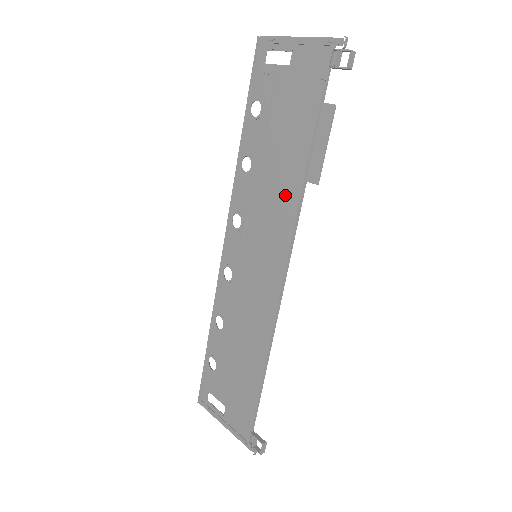
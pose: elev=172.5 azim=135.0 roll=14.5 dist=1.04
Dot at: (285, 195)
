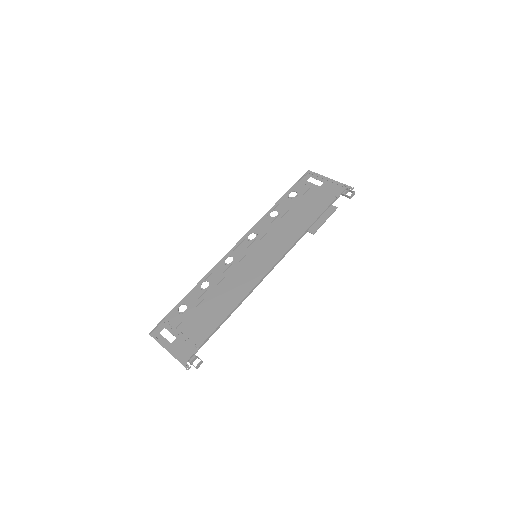
Dot at: (292, 233)
